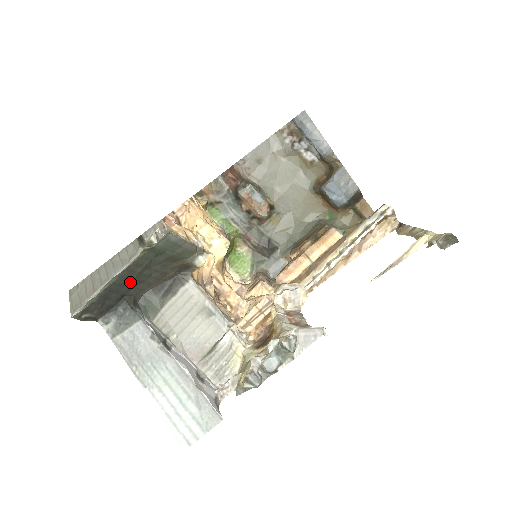
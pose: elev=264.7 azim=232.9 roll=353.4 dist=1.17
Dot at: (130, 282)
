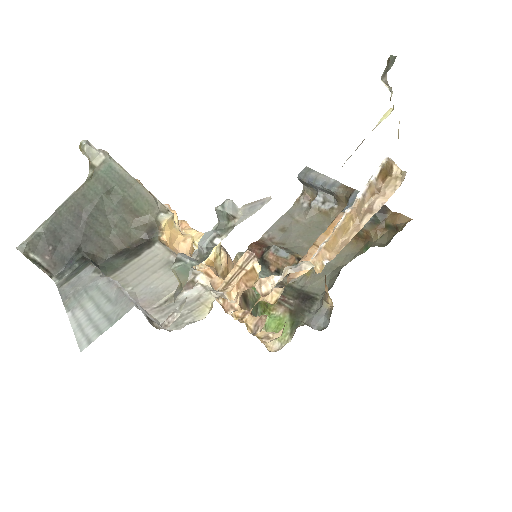
Dot at: (83, 225)
